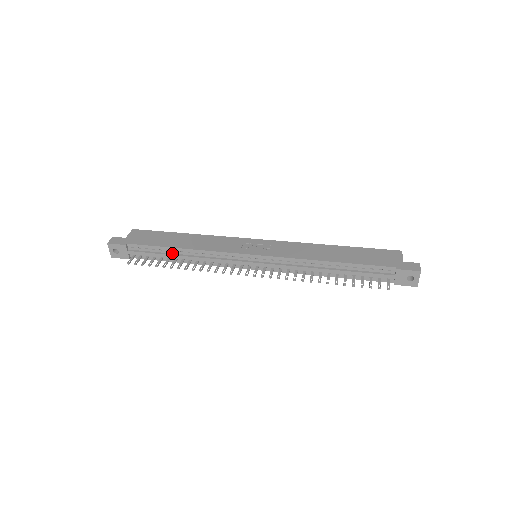
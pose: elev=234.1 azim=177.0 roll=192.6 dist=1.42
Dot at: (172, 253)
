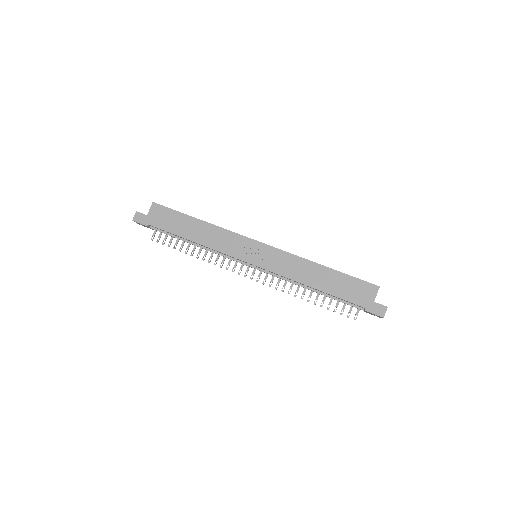
Dot at: (186, 240)
